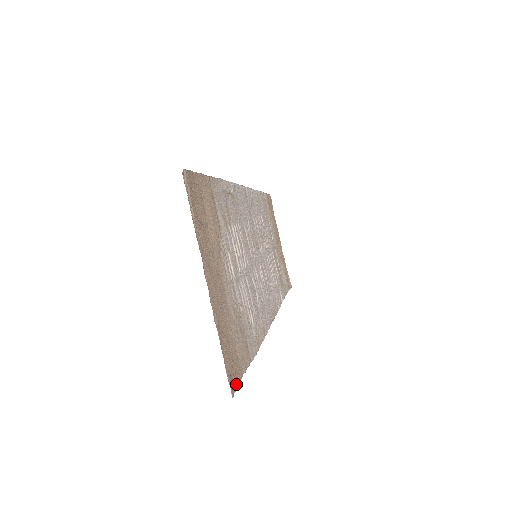
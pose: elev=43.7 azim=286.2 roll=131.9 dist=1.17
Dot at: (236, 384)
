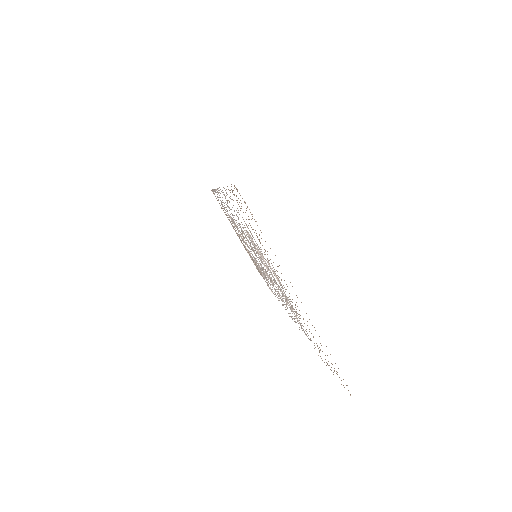
Dot at: occluded
